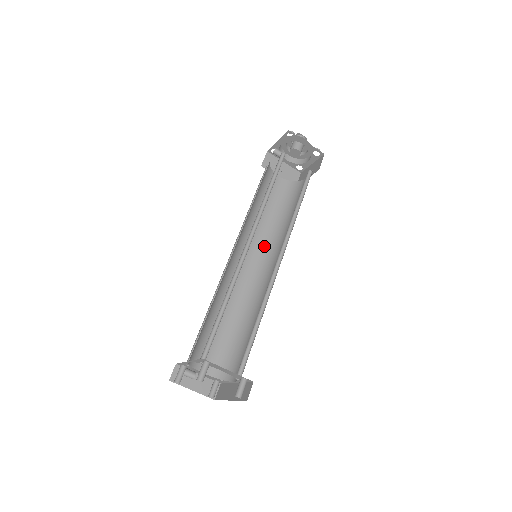
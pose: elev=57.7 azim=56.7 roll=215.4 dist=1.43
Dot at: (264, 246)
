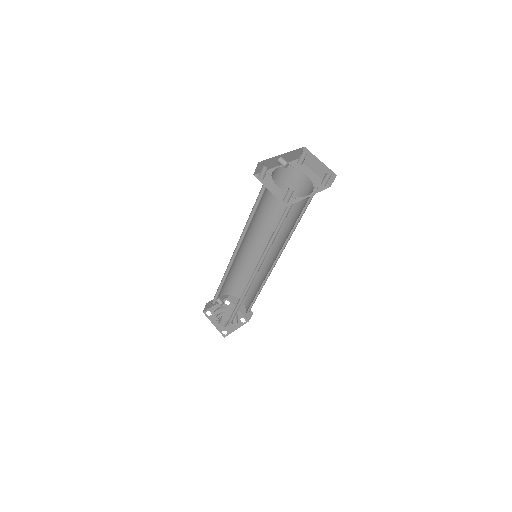
Dot at: occluded
